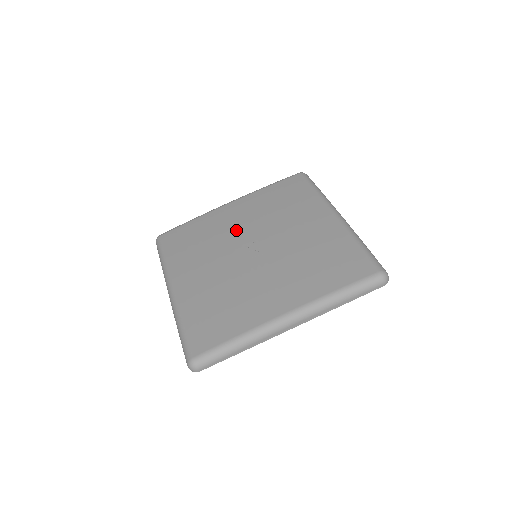
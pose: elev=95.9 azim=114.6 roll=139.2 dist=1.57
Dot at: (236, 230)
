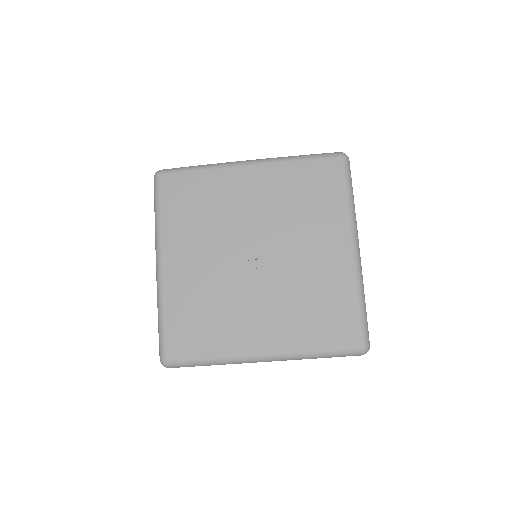
Dot at: (245, 217)
